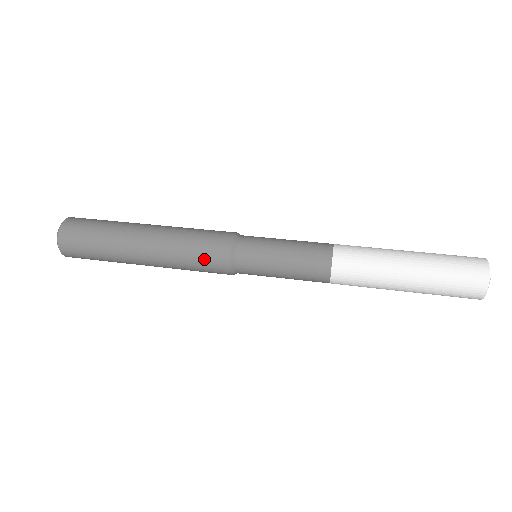
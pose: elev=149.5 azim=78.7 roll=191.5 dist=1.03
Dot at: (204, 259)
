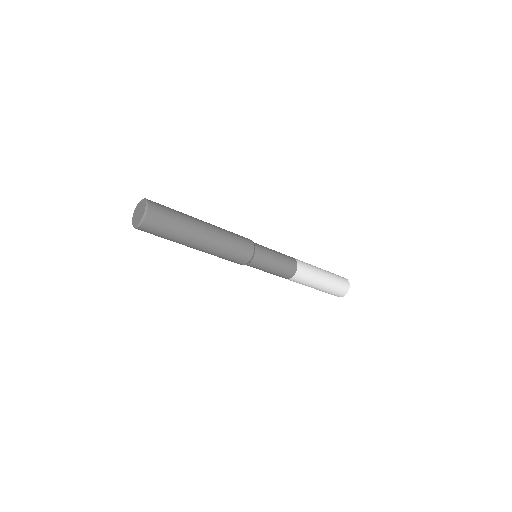
Dot at: (240, 249)
